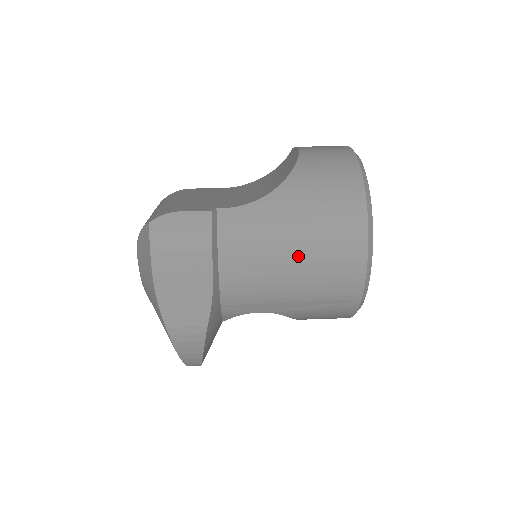
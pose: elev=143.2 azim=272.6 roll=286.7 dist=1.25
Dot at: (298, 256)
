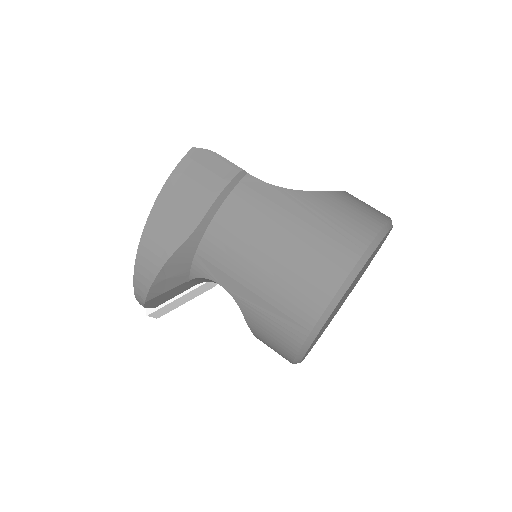
Dot at: (282, 248)
